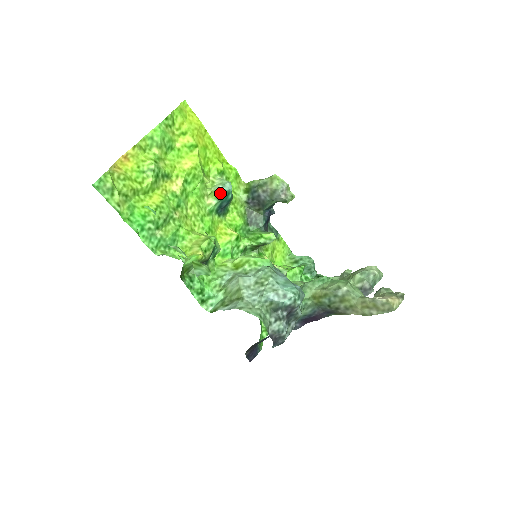
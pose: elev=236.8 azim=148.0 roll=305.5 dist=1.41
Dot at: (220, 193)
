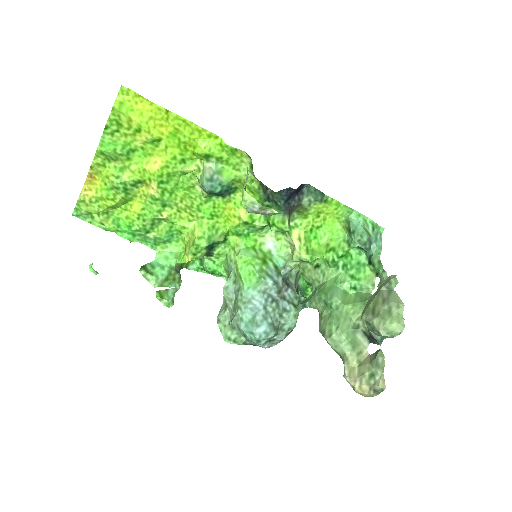
Dot at: occluded
